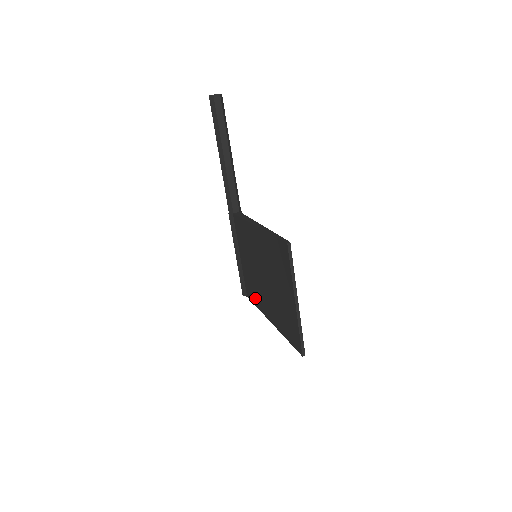
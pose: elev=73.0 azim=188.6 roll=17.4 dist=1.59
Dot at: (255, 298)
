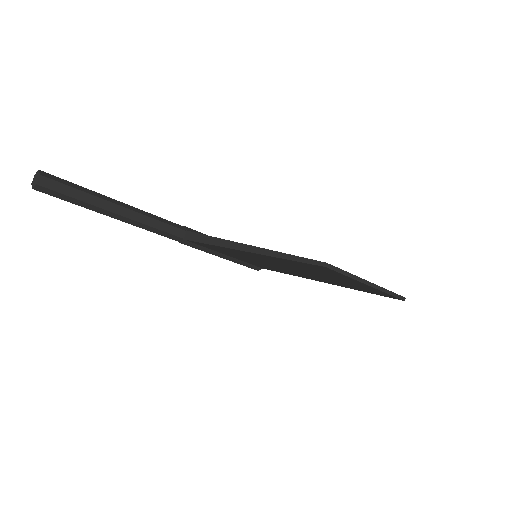
Dot at: occluded
